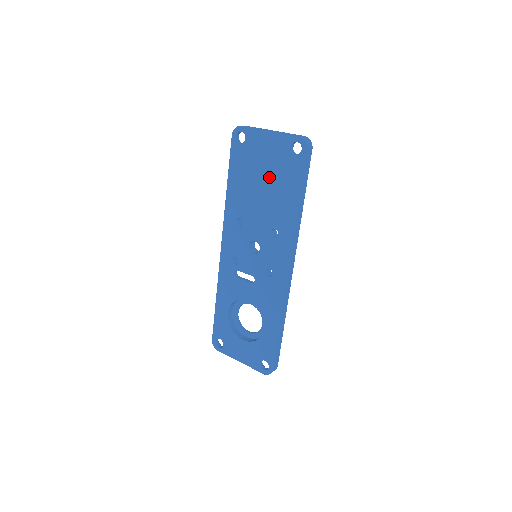
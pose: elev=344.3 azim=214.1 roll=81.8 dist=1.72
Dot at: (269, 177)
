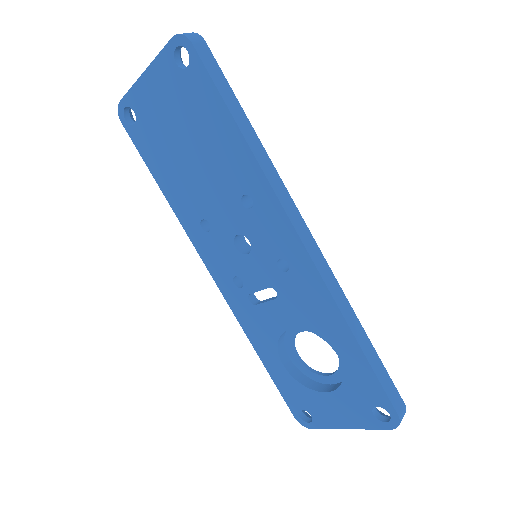
Dot at: (186, 131)
